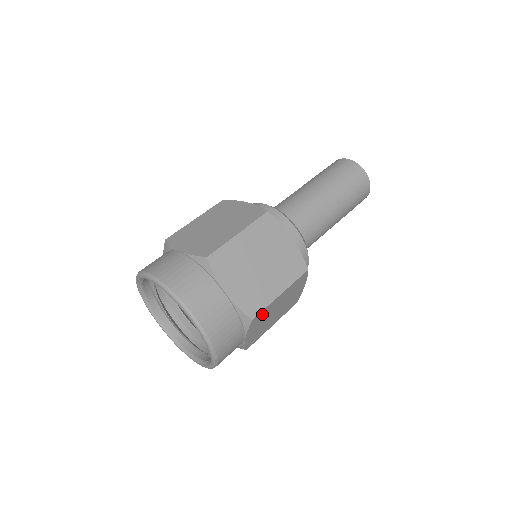
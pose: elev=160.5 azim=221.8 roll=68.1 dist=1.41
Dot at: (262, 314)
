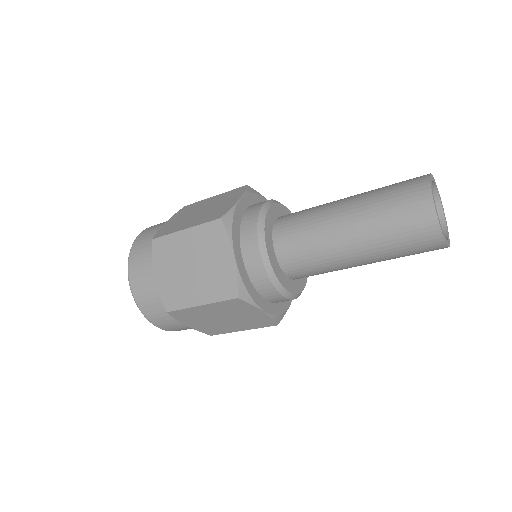
Dot at: (185, 313)
